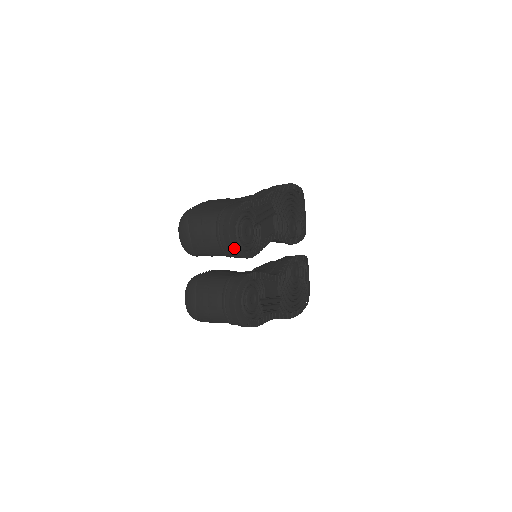
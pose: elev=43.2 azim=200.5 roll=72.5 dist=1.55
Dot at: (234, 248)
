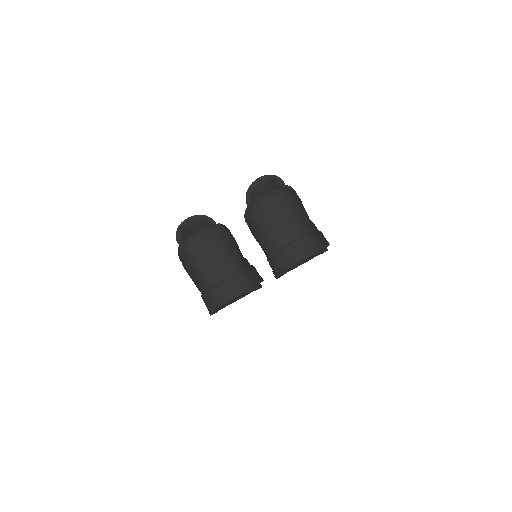
Dot at: (287, 270)
